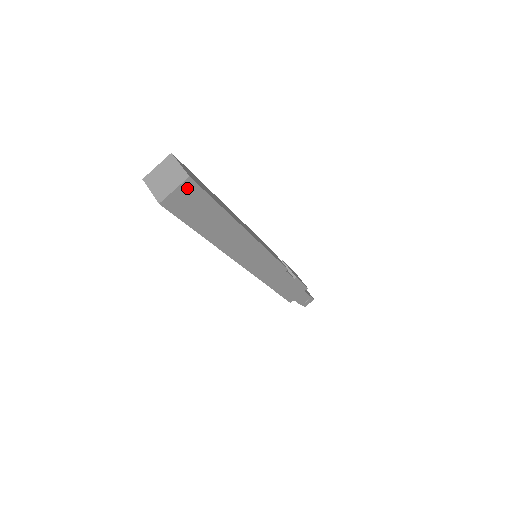
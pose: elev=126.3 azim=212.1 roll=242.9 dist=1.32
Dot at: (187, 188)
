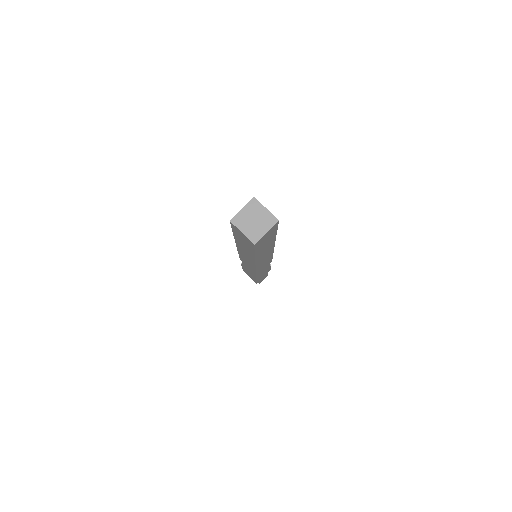
Dot at: (272, 228)
